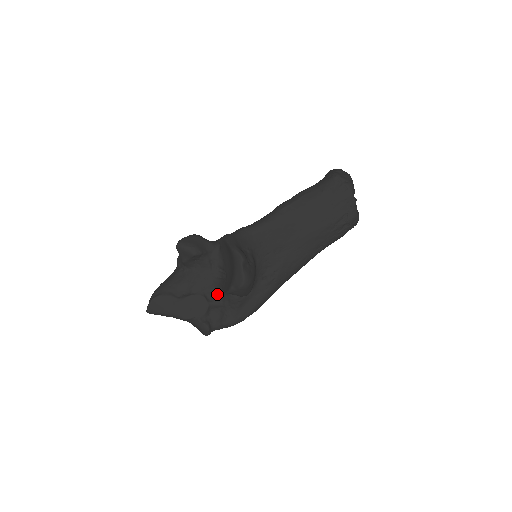
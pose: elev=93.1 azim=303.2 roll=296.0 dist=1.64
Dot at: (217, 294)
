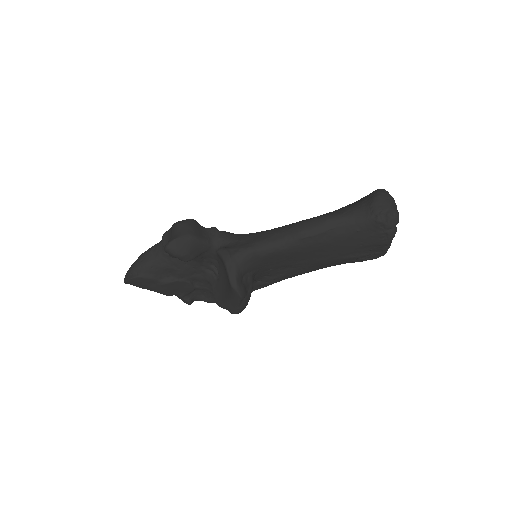
Dot at: (205, 283)
